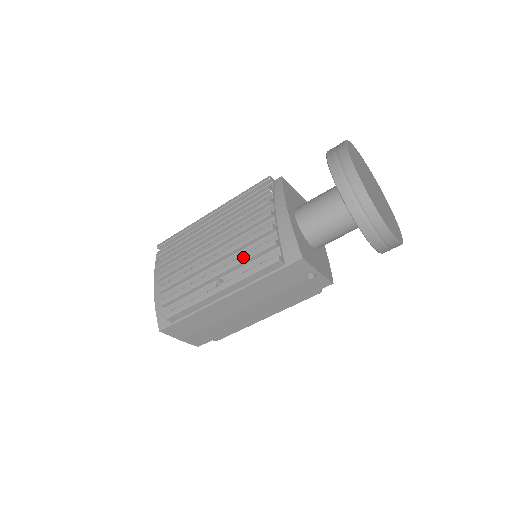
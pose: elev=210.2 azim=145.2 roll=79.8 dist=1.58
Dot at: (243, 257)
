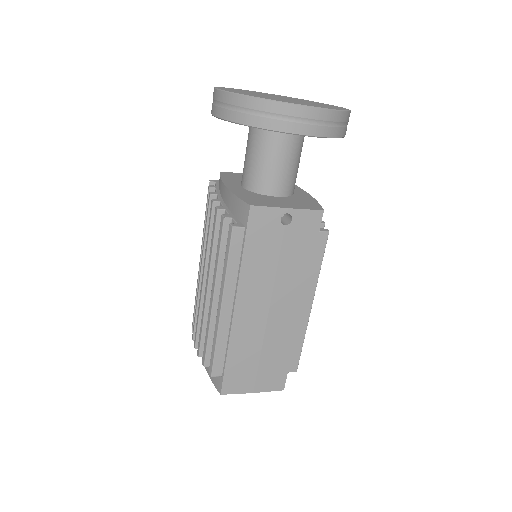
Dot at: (216, 257)
